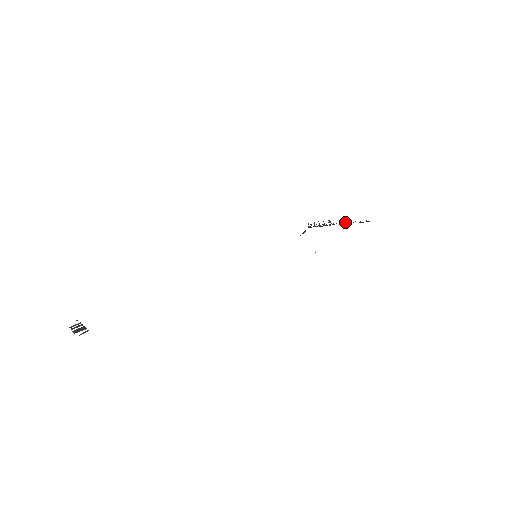
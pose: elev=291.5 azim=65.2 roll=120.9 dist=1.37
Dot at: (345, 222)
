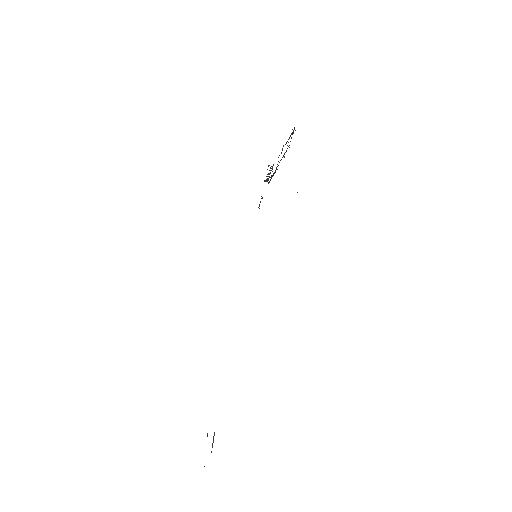
Dot at: occluded
